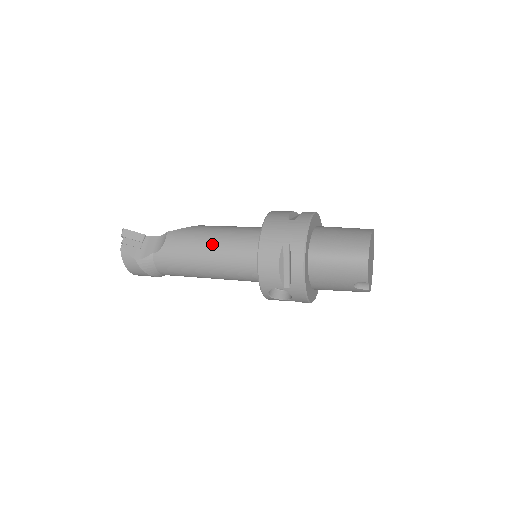
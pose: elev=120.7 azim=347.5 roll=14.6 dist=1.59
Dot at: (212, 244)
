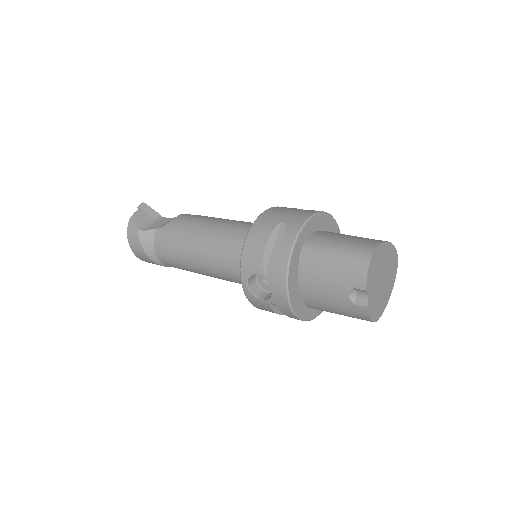
Dot at: (214, 226)
